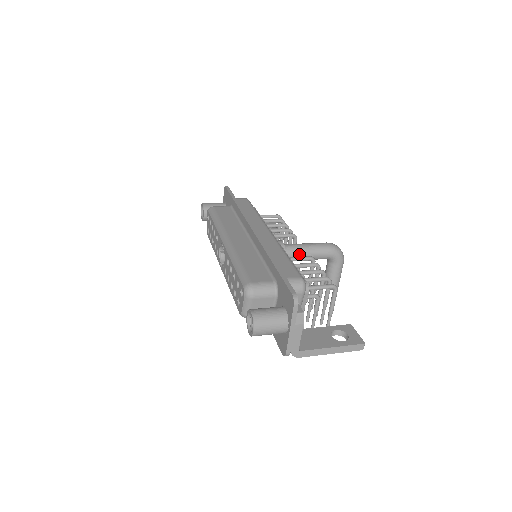
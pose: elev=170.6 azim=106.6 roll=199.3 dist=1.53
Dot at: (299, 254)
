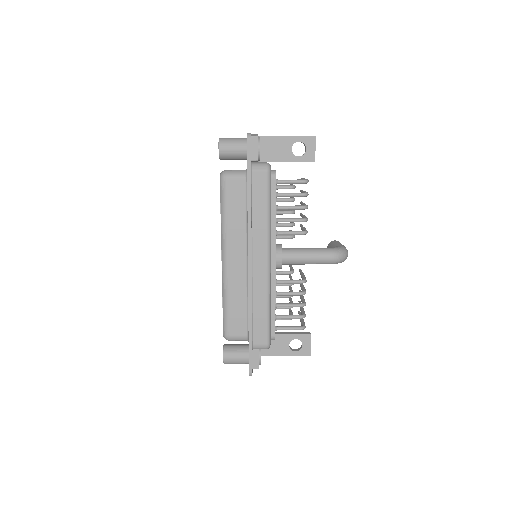
Dot at: (297, 264)
